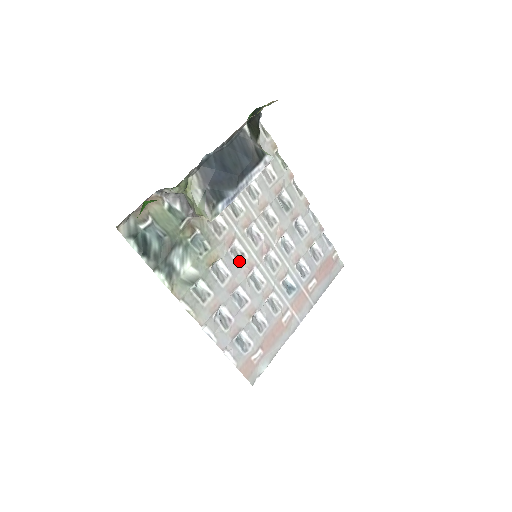
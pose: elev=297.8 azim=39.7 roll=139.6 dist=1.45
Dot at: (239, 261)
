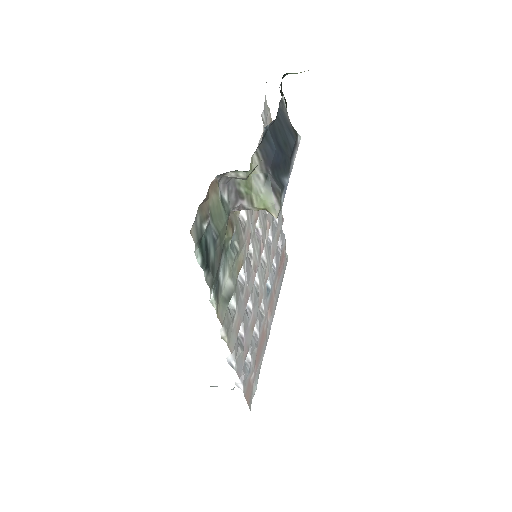
Dot at: (250, 264)
